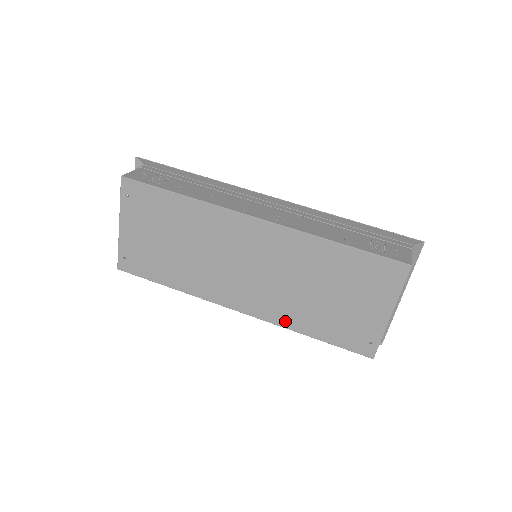
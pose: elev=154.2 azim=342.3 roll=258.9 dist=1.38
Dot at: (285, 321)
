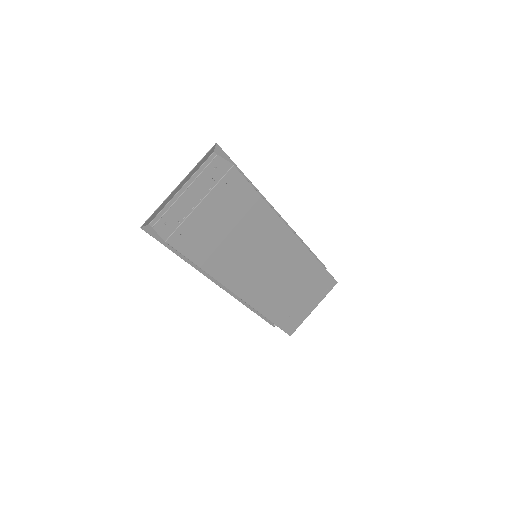
Dot at: (263, 308)
